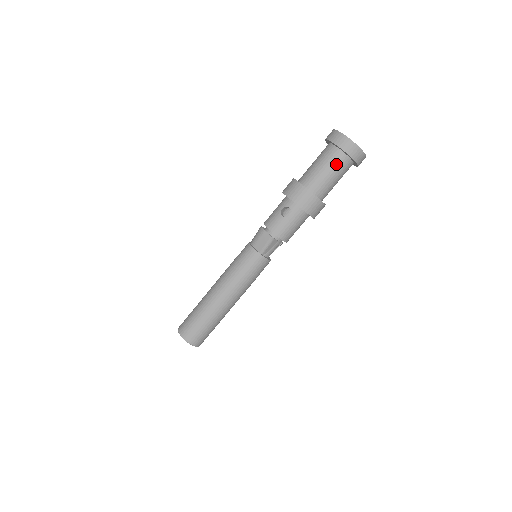
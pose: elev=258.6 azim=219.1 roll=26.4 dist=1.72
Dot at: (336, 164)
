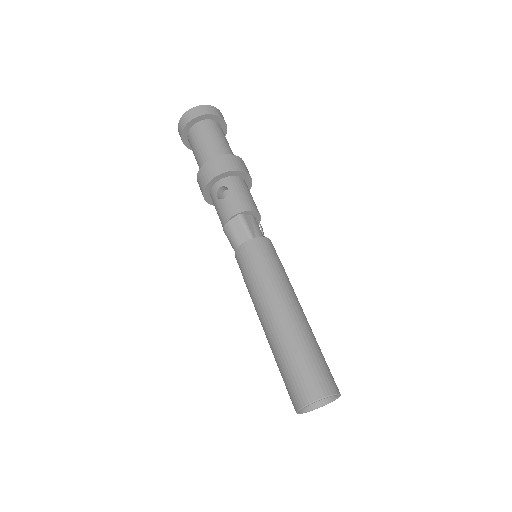
Dot at: (206, 131)
